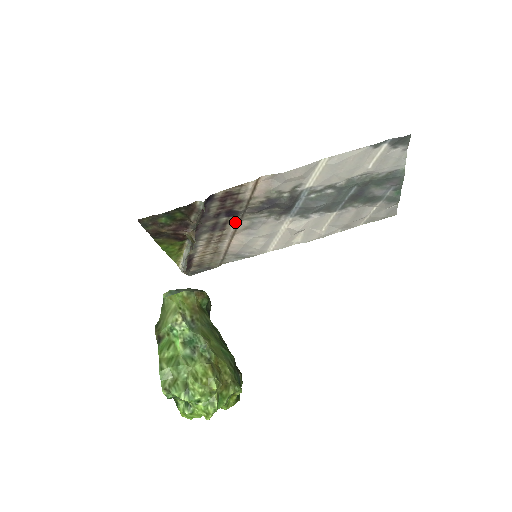
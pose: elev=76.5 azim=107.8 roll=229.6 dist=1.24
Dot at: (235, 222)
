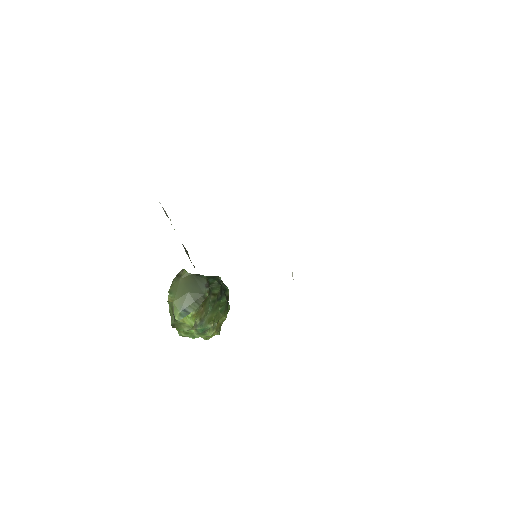
Dot at: occluded
